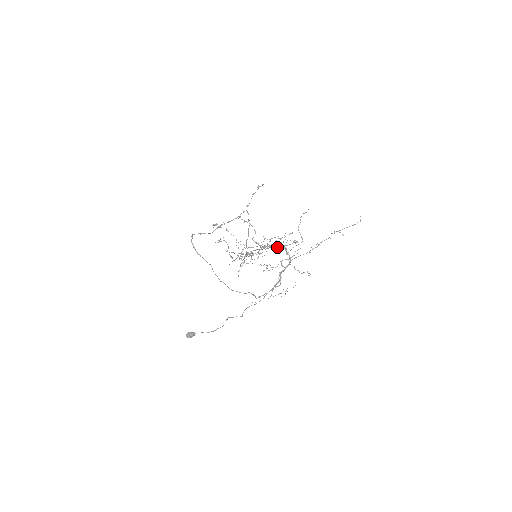
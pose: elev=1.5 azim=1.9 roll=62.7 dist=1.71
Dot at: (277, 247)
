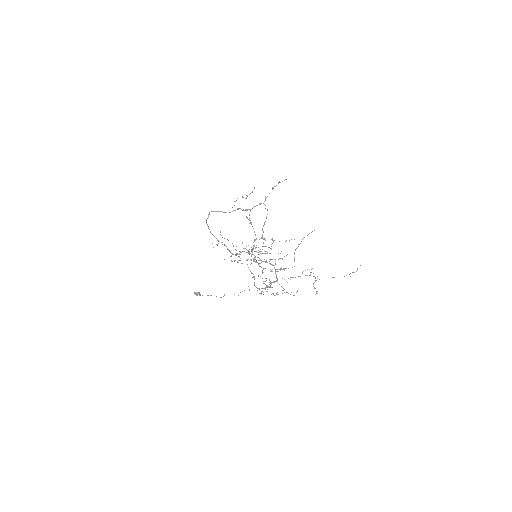
Dot at: (263, 268)
